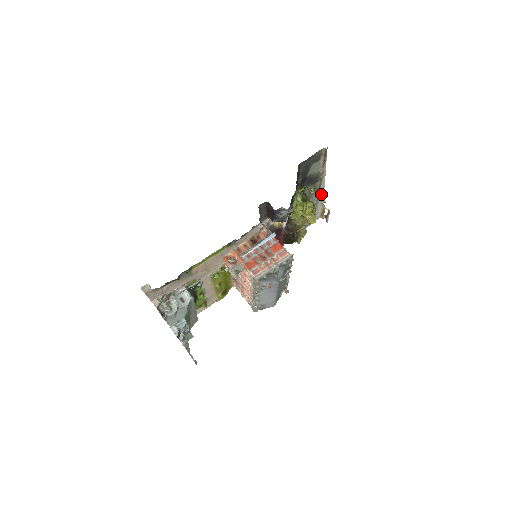
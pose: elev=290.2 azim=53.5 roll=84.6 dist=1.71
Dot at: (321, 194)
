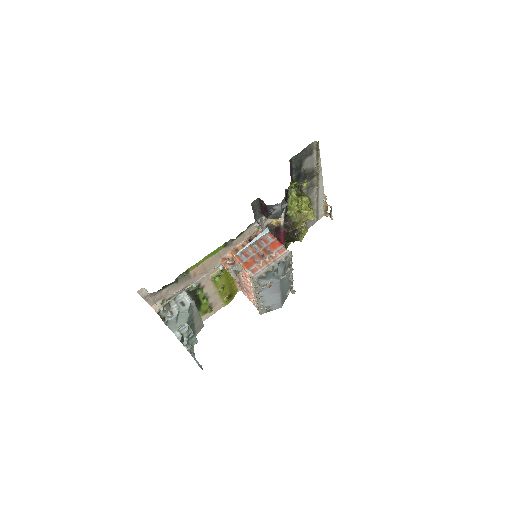
Dot at: (321, 190)
